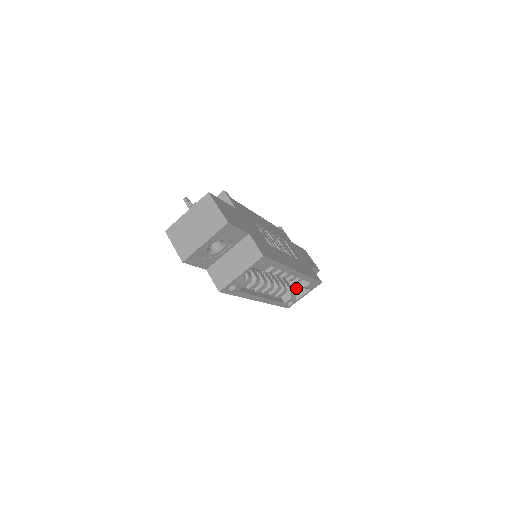
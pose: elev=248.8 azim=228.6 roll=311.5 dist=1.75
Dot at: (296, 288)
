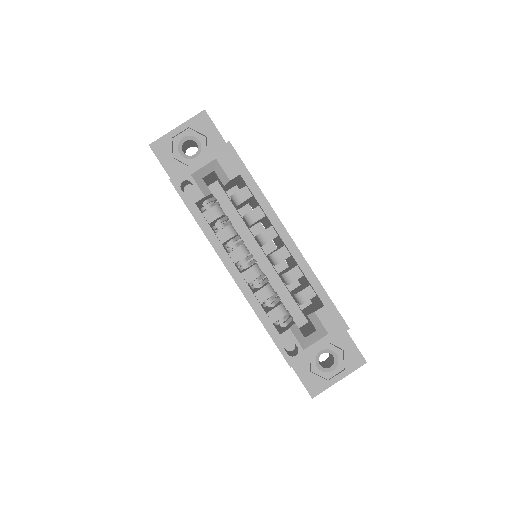
Dot at: (308, 333)
